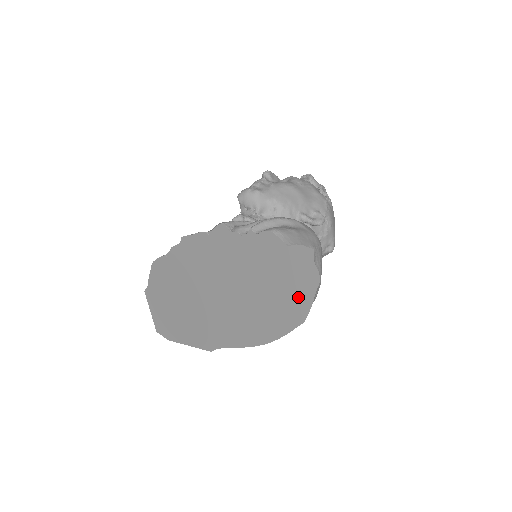
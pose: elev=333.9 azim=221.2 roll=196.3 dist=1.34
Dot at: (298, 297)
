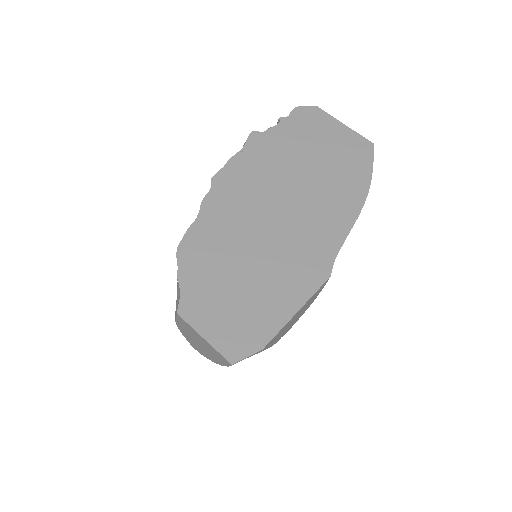
Dot at: (353, 131)
